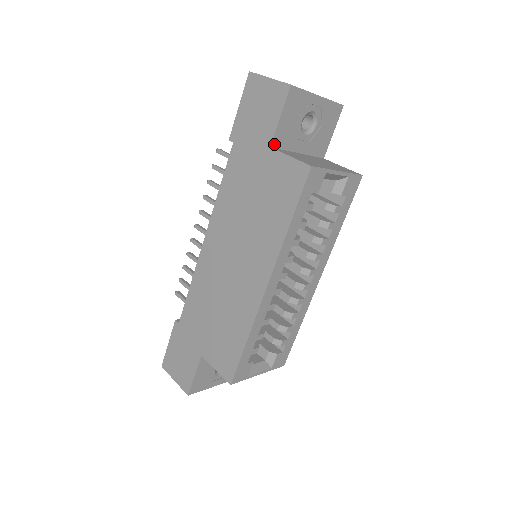
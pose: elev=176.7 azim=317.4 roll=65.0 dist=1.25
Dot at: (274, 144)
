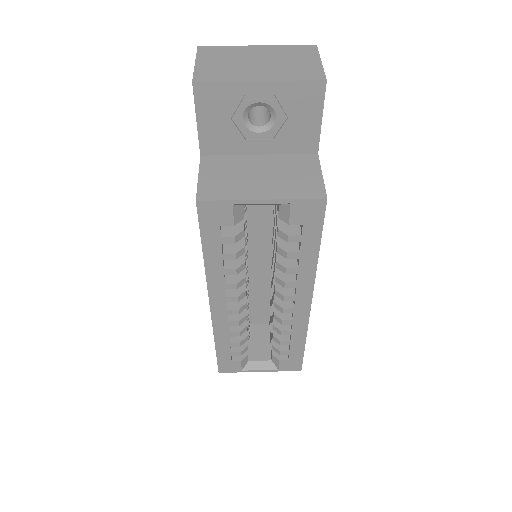
Dot at: (206, 151)
